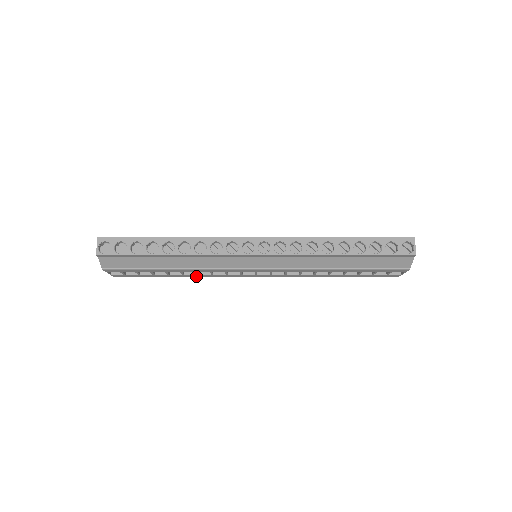
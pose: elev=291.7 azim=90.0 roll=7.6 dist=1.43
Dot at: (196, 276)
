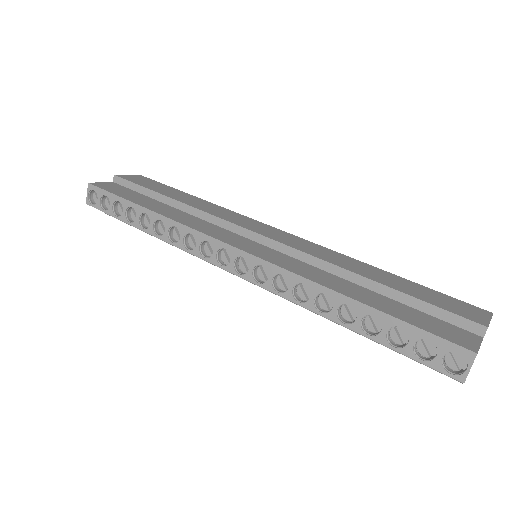
Dot at: occluded
